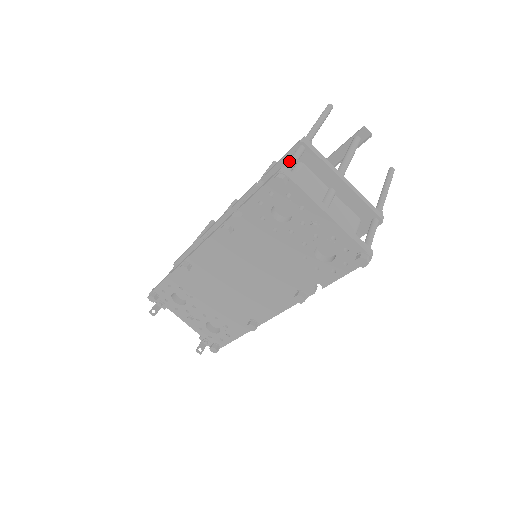
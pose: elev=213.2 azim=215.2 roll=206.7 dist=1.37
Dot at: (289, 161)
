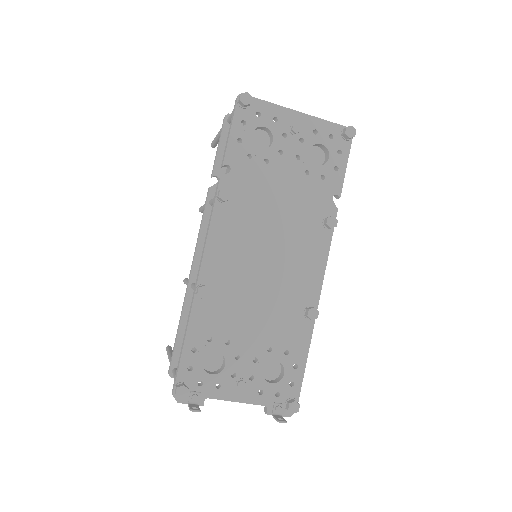
Dot at: occluded
